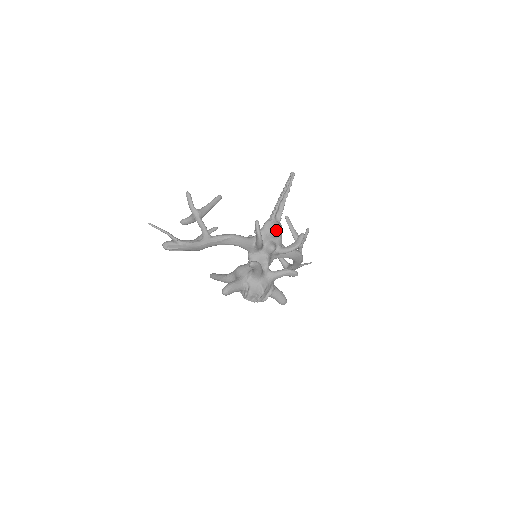
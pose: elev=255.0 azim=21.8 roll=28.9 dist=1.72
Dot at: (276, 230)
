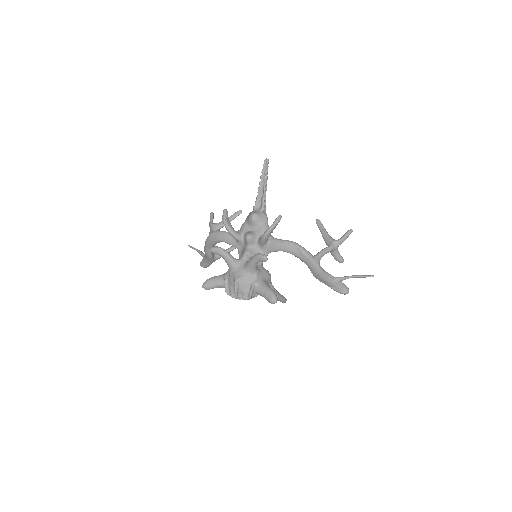
Dot at: (250, 217)
